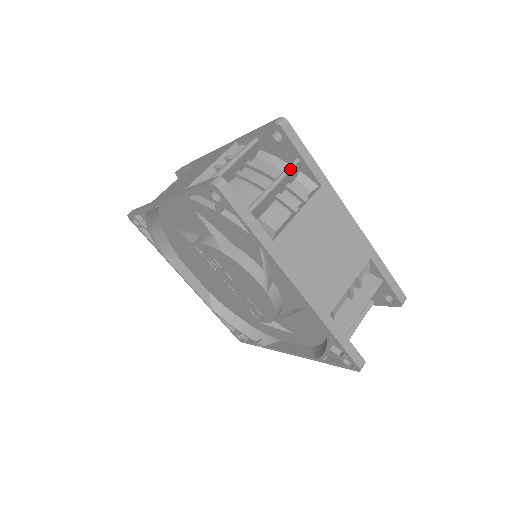
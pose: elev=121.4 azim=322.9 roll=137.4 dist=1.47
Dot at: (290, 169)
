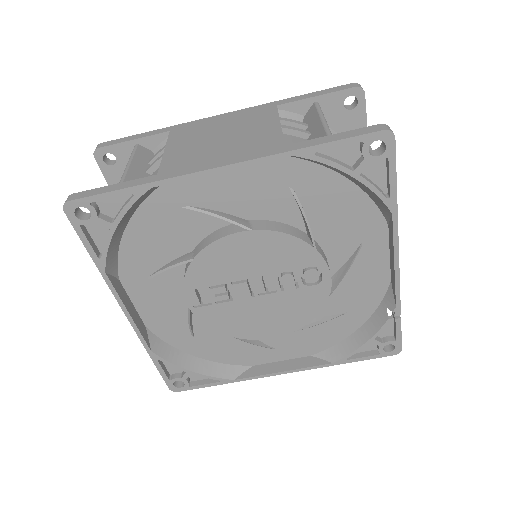
Dot at: (133, 152)
